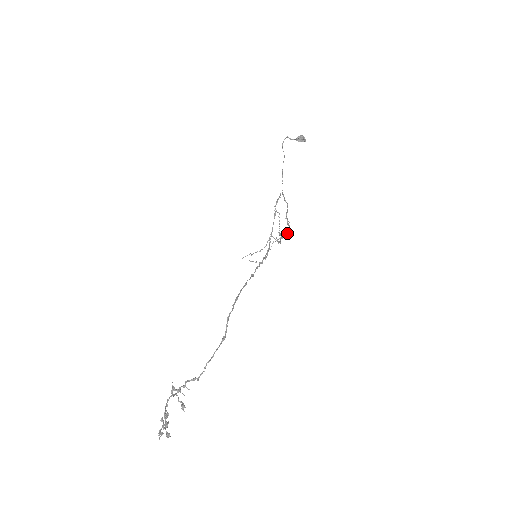
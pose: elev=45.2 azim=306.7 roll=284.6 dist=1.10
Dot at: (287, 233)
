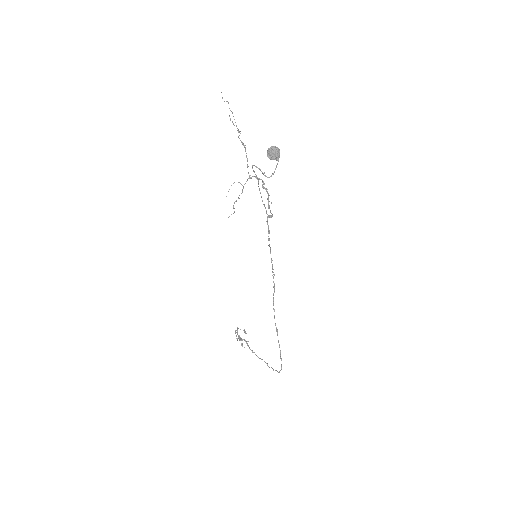
Dot at: occluded
